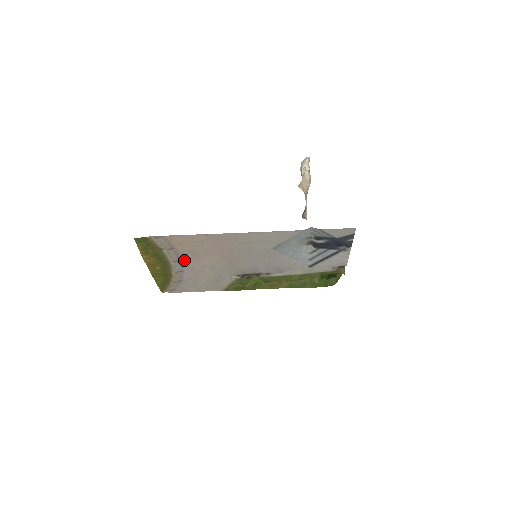
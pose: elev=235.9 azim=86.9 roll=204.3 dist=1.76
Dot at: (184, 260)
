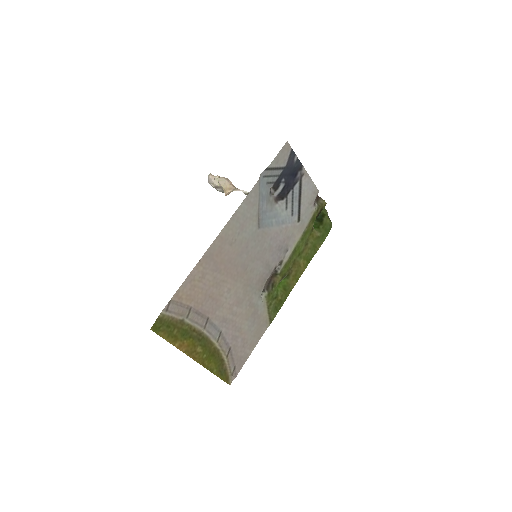
Dot at: (210, 316)
